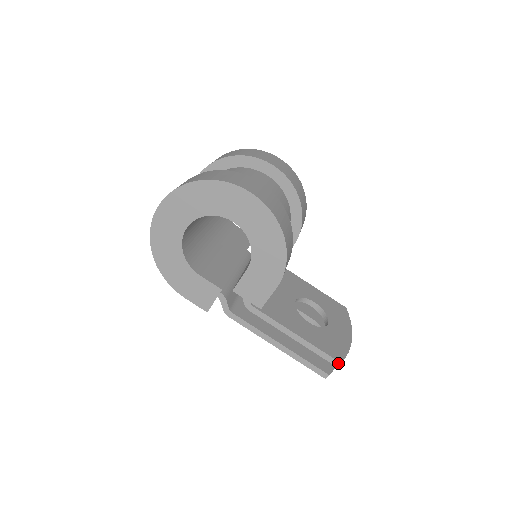
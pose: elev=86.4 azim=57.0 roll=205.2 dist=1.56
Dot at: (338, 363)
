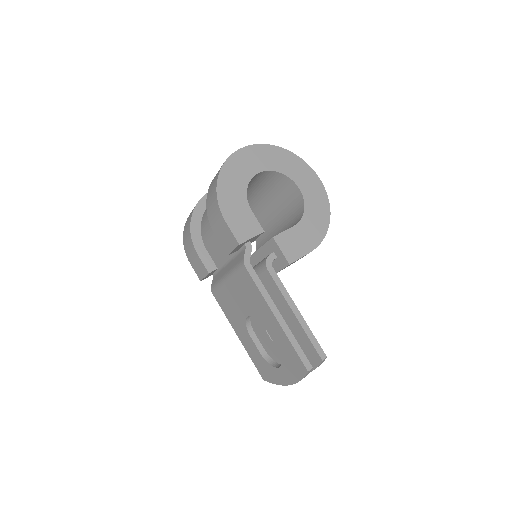
Dot at: (325, 356)
